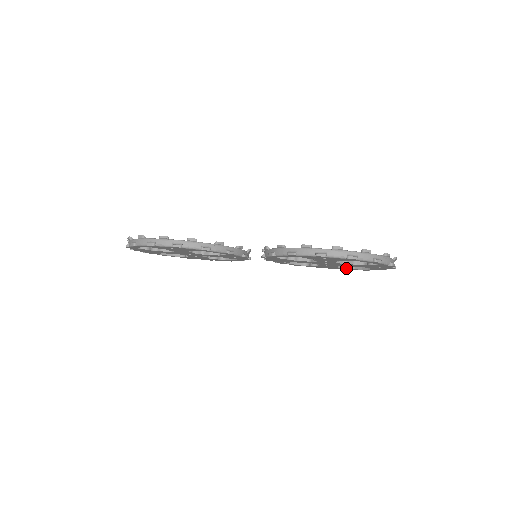
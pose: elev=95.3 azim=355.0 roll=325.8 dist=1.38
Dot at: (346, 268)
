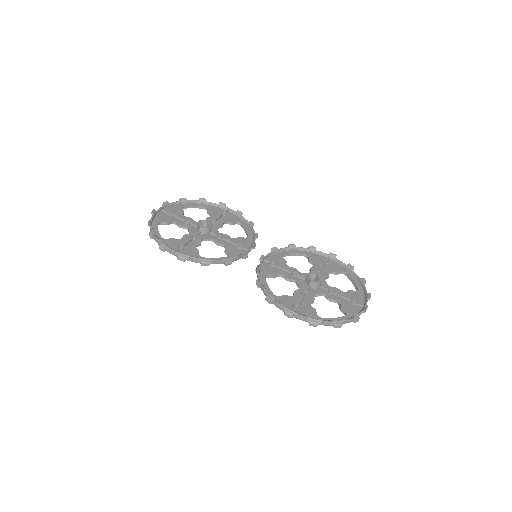
Dot at: occluded
